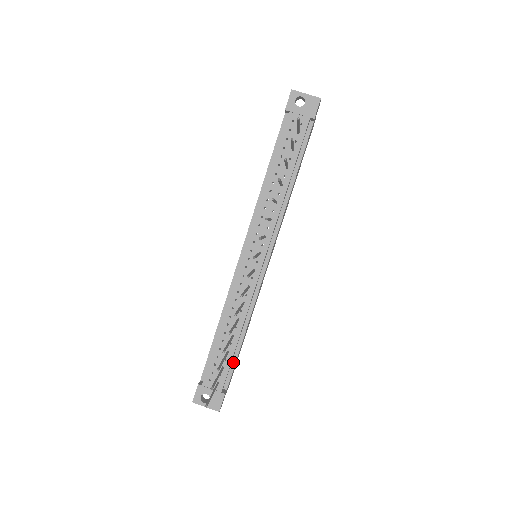
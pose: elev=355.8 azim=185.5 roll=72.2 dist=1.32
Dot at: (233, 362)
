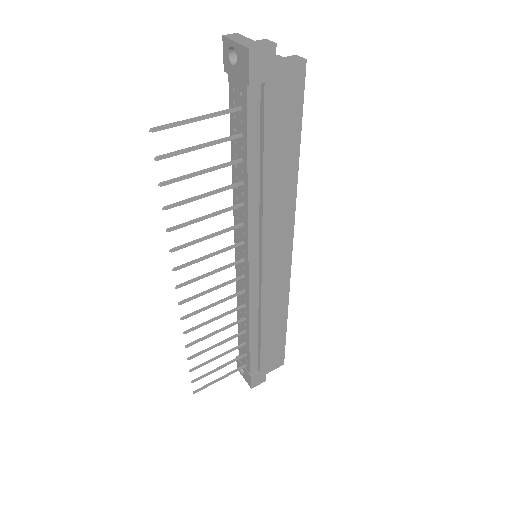
Dot at: (259, 352)
